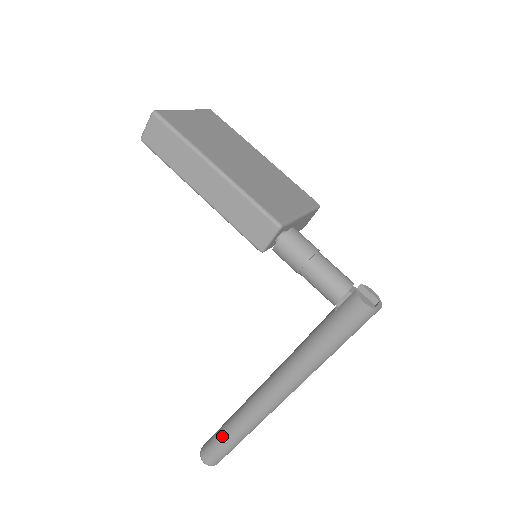
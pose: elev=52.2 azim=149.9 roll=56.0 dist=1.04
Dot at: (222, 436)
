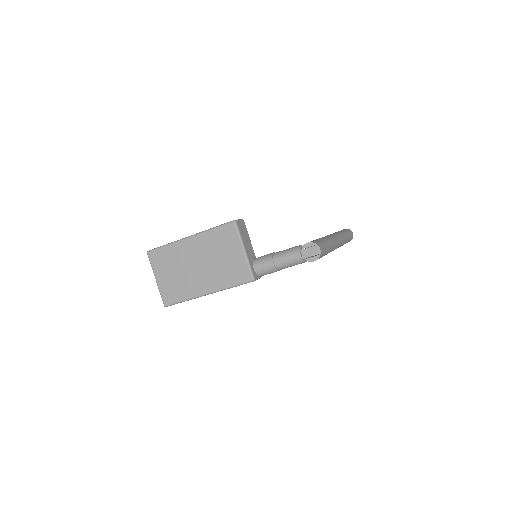
Dot at: occluded
